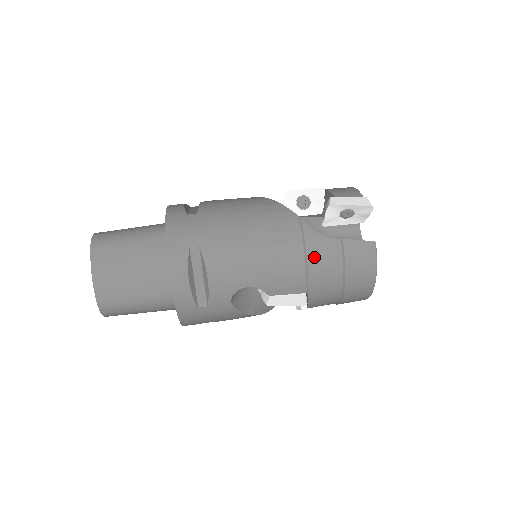
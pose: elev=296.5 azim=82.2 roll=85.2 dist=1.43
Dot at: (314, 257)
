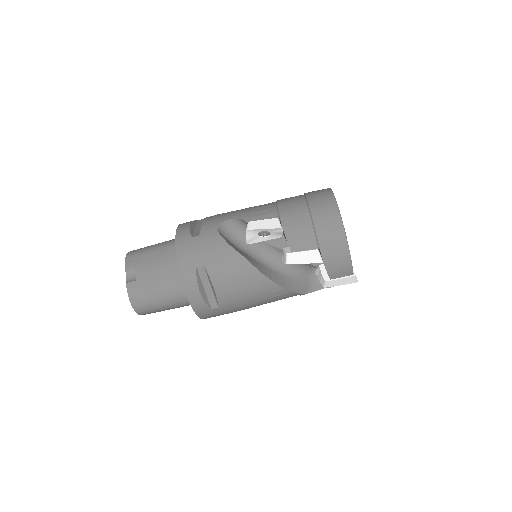
Dot at: occluded
